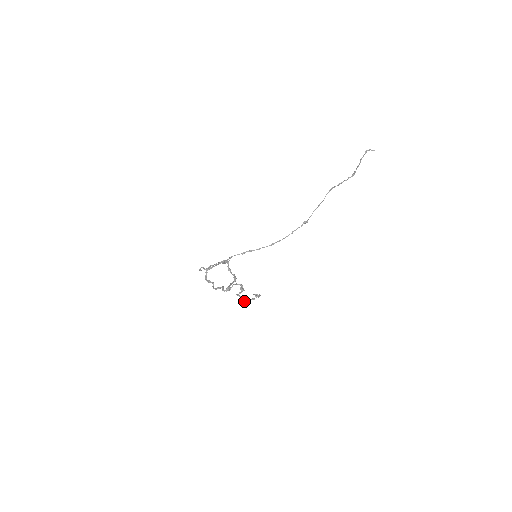
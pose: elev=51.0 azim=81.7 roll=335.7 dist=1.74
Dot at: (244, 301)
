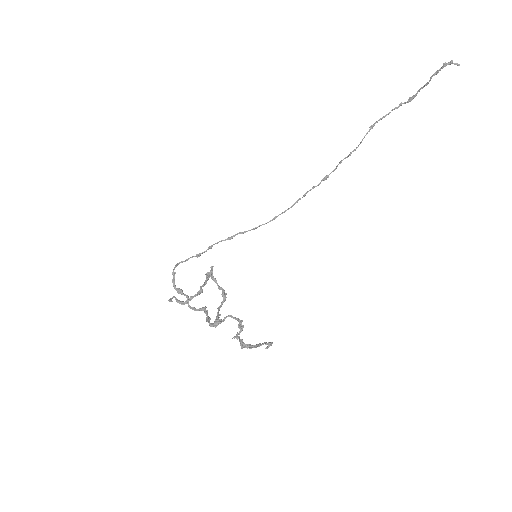
Dot at: (245, 347)
